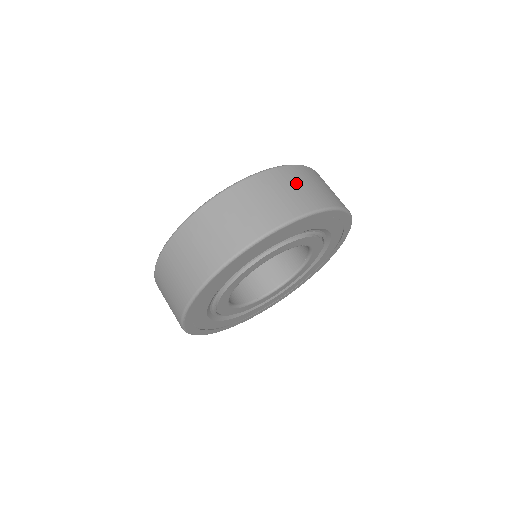
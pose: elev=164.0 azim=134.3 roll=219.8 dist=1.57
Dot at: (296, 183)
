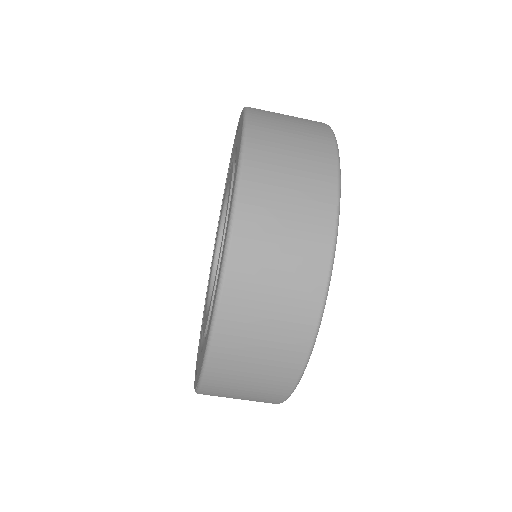
Dot at: (282, 120)
